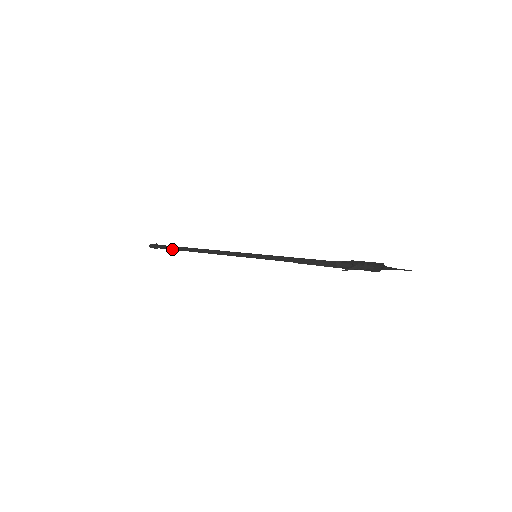
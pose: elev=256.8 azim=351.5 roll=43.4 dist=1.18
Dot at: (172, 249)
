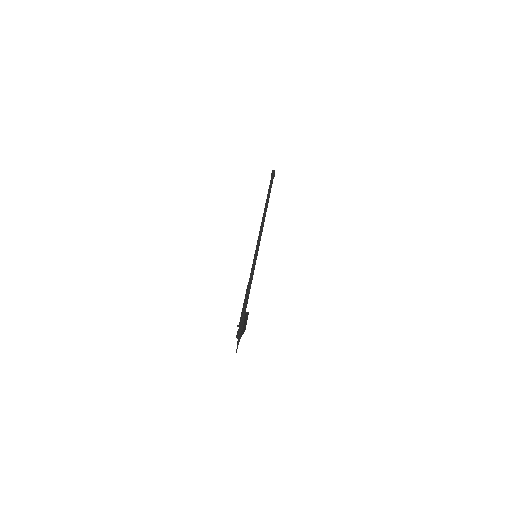
Dot at: occluded
